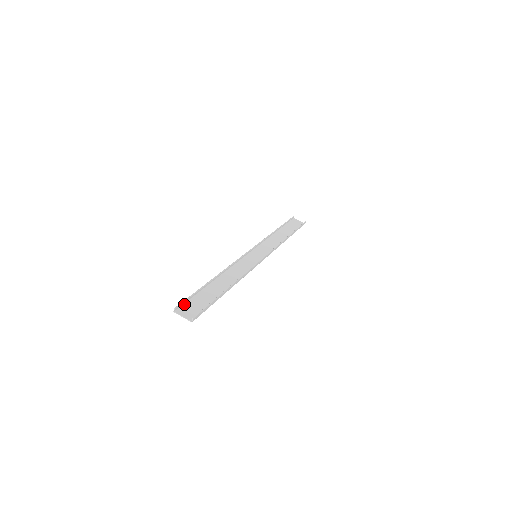
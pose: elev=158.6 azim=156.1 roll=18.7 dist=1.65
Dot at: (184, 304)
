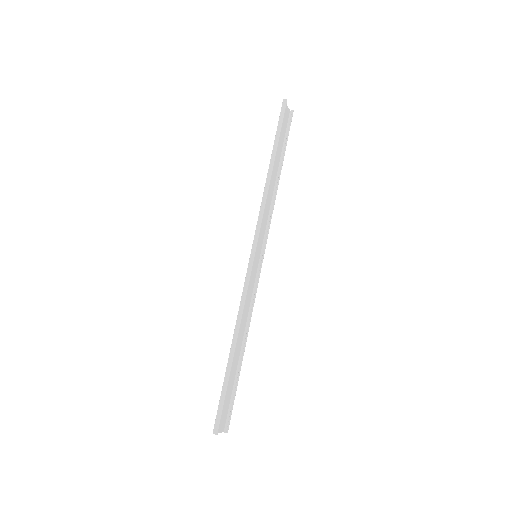
Dot at: (218, 415)
